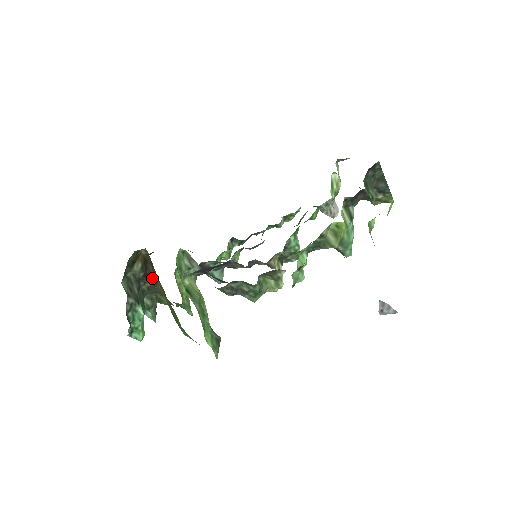
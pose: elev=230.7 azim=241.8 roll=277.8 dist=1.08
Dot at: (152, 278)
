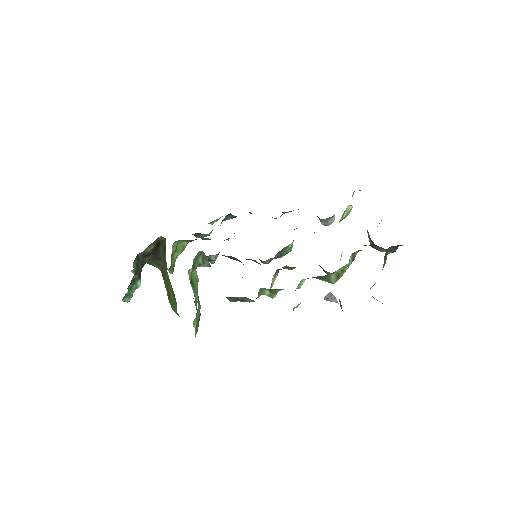
Dot at: (158, 257)
